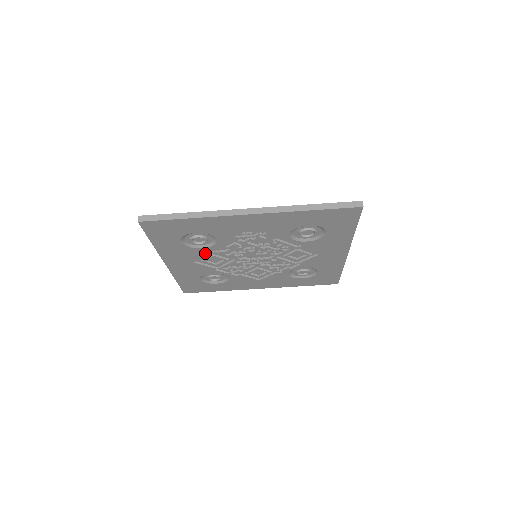
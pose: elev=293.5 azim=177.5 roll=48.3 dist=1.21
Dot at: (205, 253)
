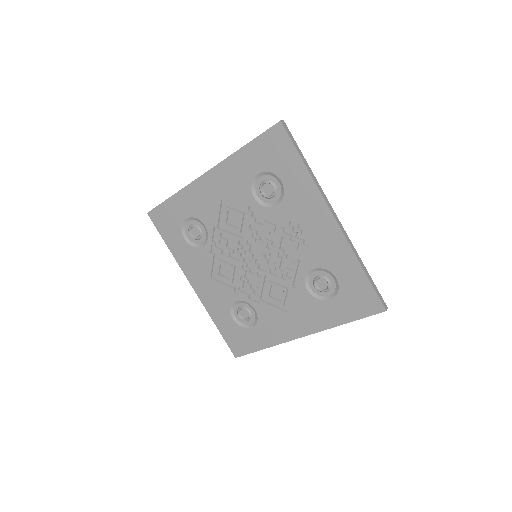
Dot at: (245, 204)
